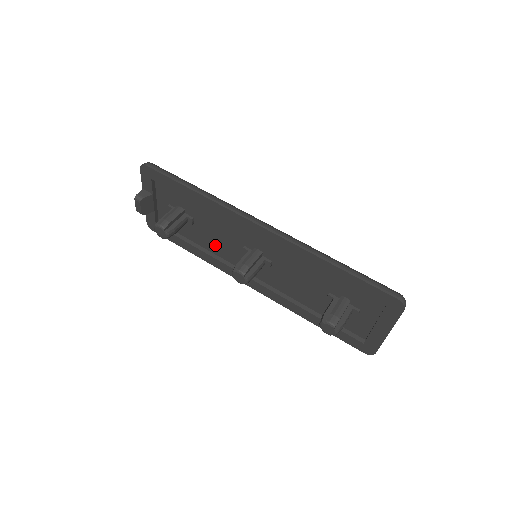
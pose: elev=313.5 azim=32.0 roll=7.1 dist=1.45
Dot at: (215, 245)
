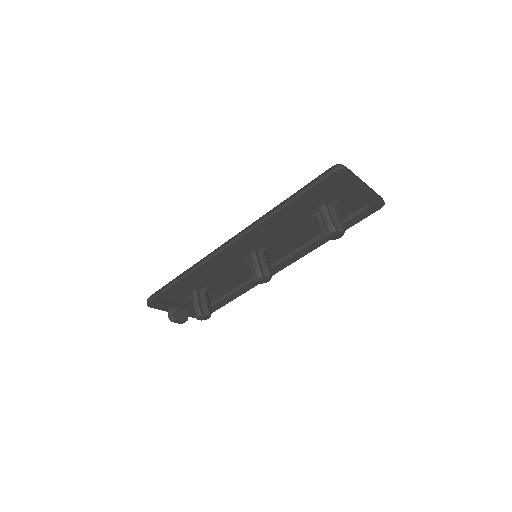
Dot at: (235, 280)
